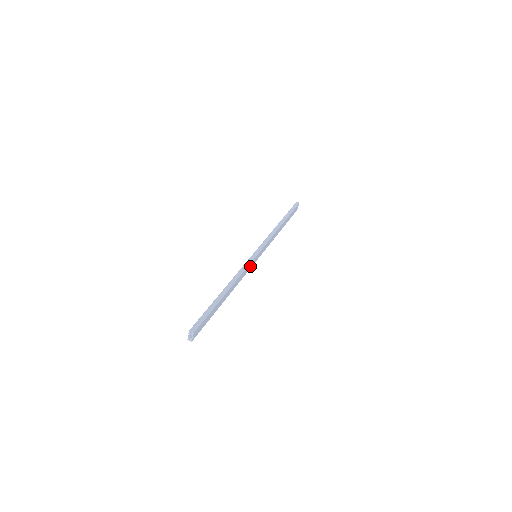
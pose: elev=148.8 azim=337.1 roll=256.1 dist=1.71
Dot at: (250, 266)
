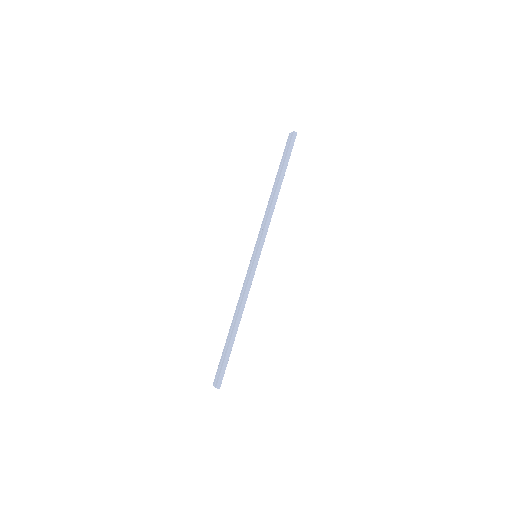
Dot at: occluded
